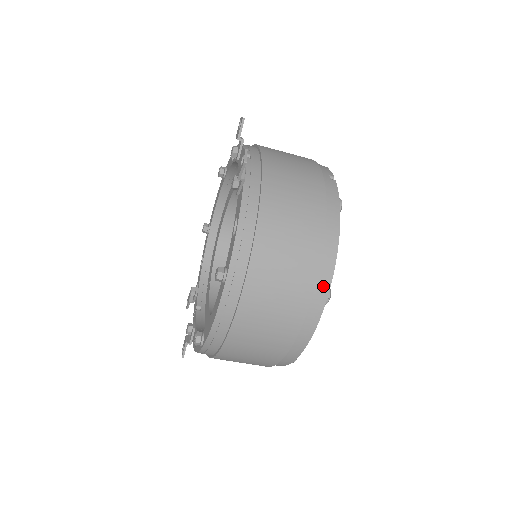
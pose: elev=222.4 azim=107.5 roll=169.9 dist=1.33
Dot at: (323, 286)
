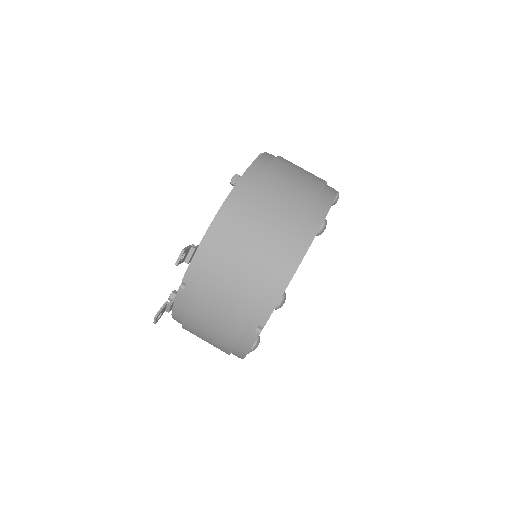
Dot at: occluded
